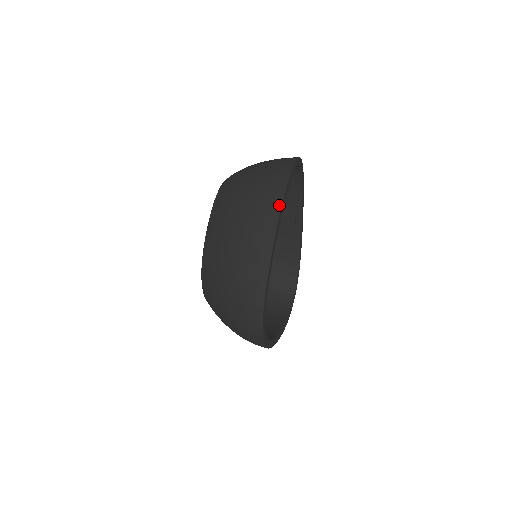
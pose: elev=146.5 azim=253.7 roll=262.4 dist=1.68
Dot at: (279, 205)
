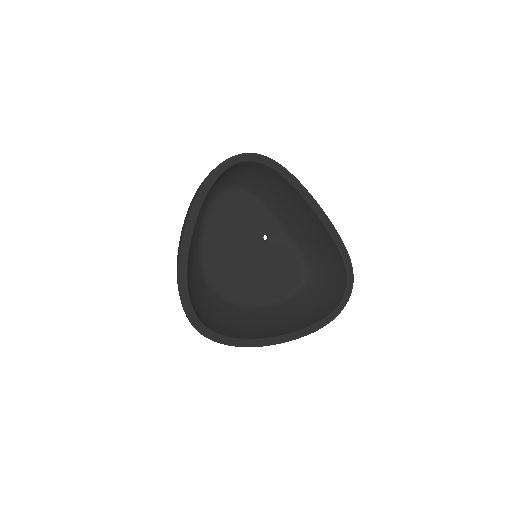
Dot at: (190, 210)
